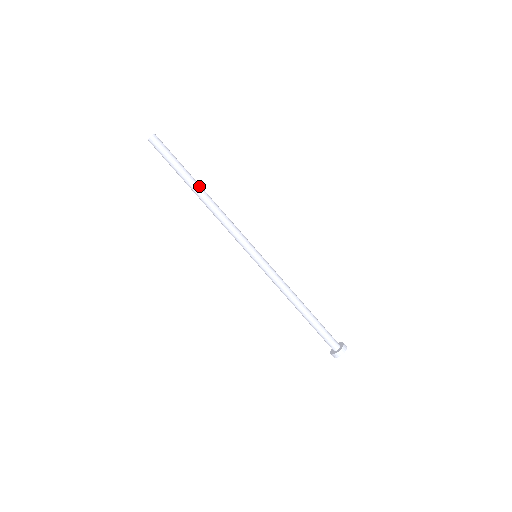
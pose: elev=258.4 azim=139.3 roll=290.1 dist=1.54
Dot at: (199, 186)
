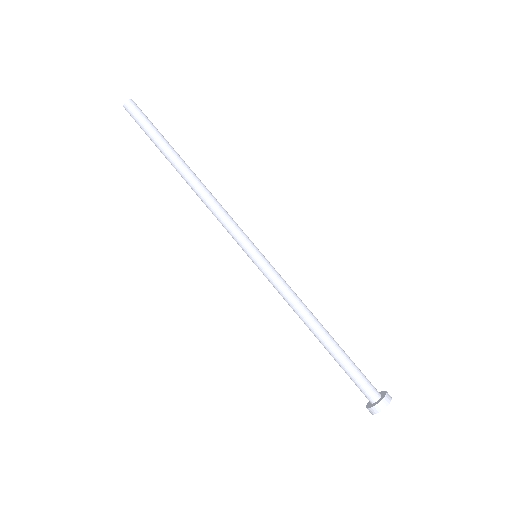
Dot at: (182, 162)
